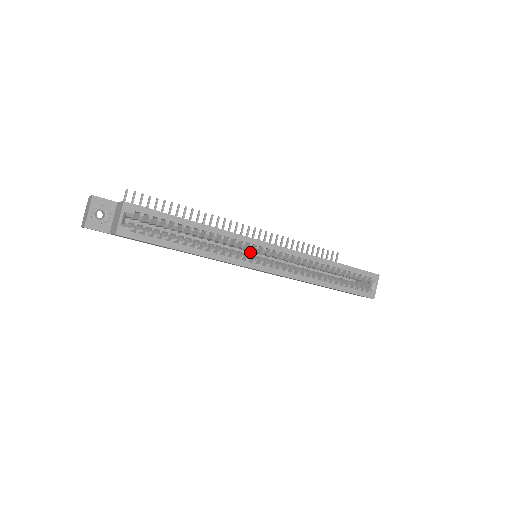
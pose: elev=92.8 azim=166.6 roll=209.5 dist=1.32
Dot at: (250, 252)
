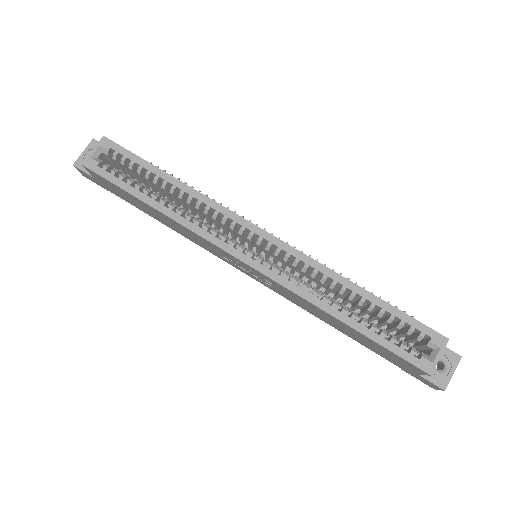
Dot at: occluded
